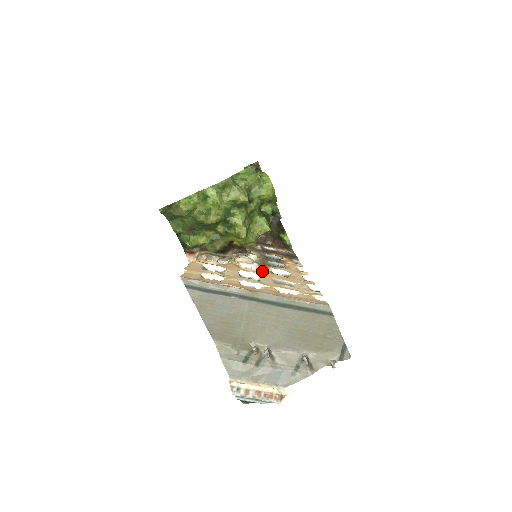
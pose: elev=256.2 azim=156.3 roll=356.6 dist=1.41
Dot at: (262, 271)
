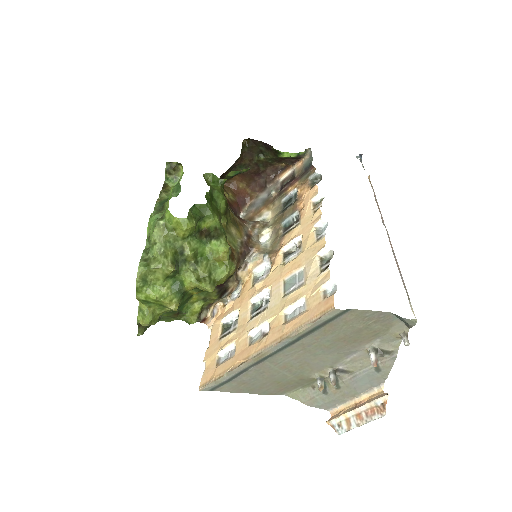
Dot at: (272, 269)
